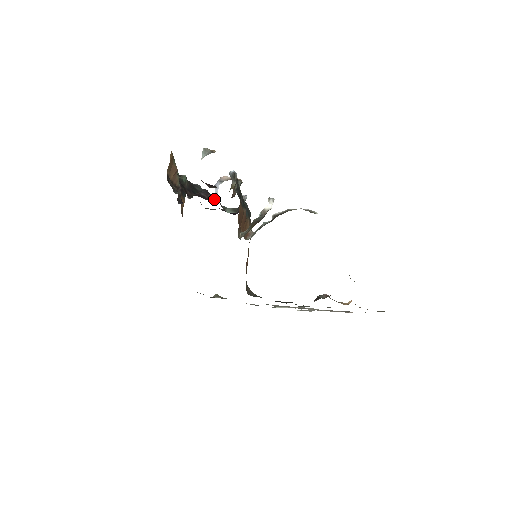
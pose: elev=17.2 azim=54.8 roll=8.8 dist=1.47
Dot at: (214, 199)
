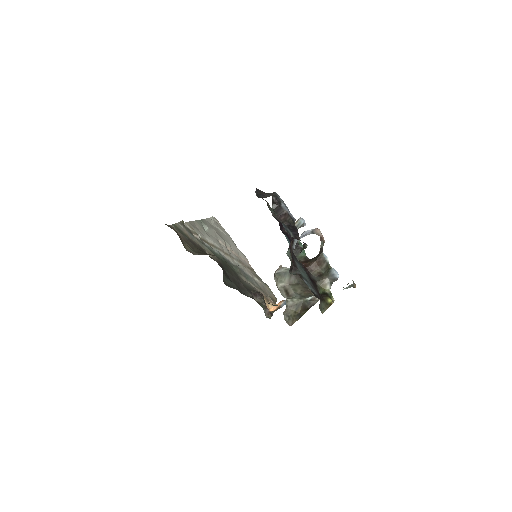
Dot at: (293, 245)
